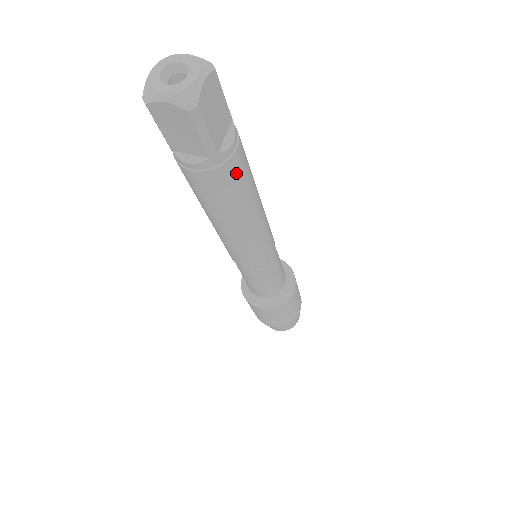
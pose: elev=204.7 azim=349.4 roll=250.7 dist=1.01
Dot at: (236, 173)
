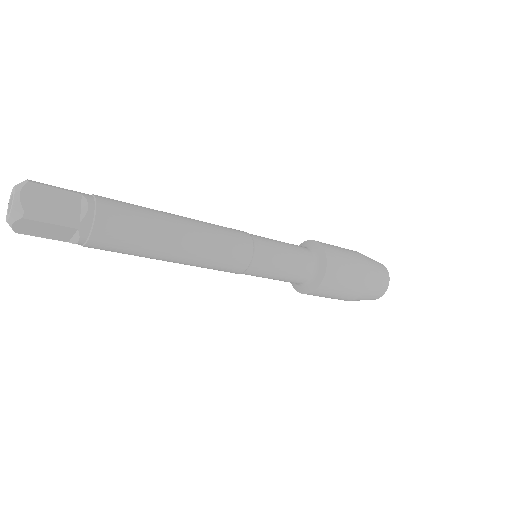
Dot at: (115, 222)
